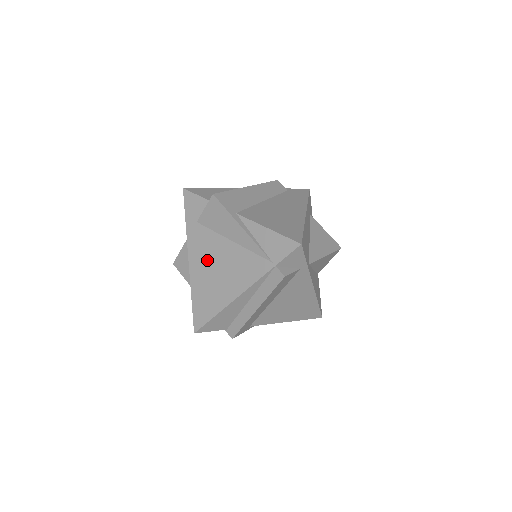
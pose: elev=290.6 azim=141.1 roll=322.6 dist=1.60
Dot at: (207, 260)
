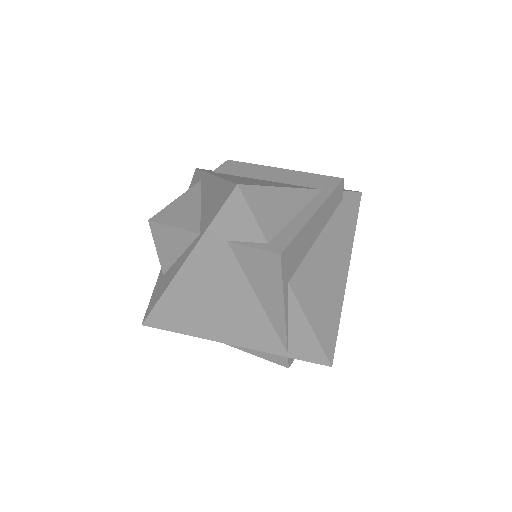
Dot at: (210, 287)
